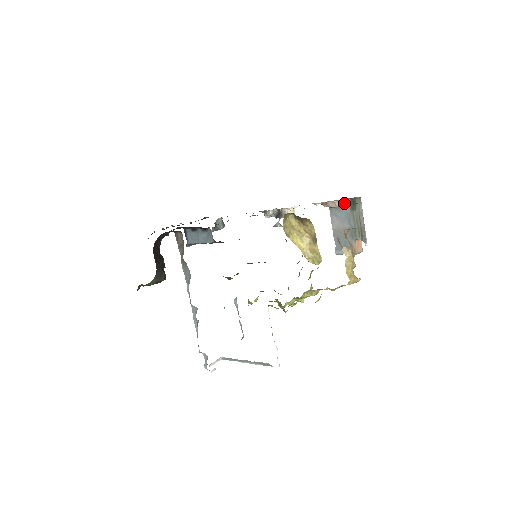
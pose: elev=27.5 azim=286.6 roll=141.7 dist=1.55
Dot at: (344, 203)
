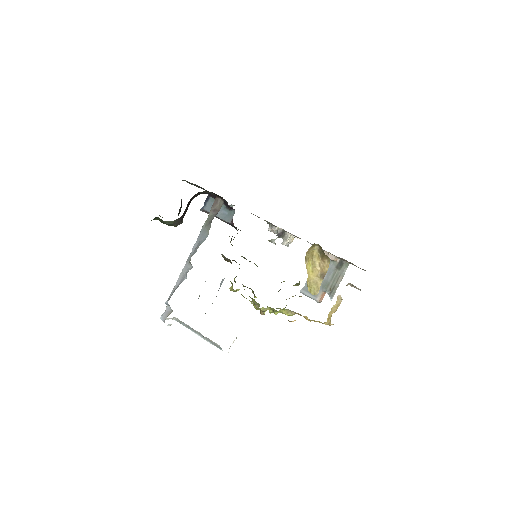
Dot at: (334, 259)
